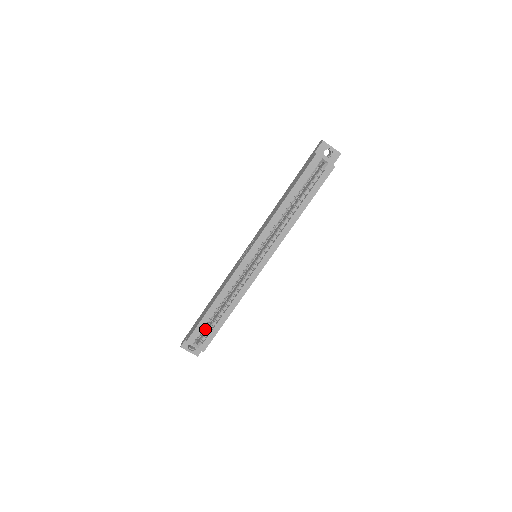
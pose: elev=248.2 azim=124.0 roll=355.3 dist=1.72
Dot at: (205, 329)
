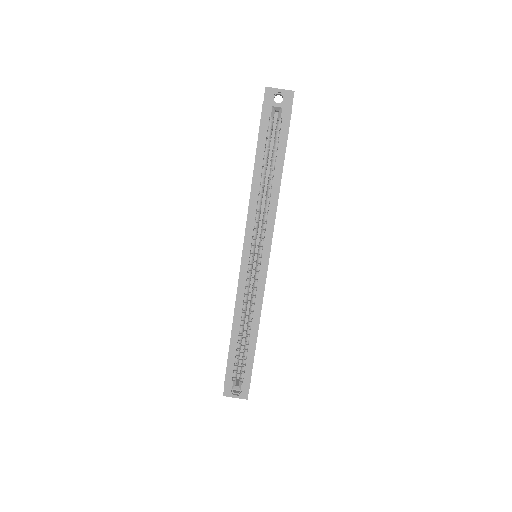
Dot at: occluded
